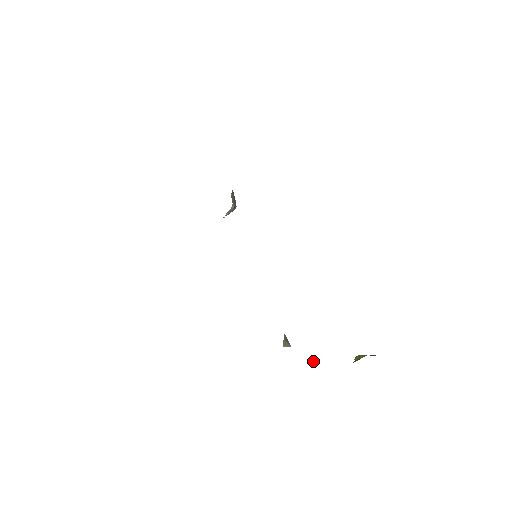
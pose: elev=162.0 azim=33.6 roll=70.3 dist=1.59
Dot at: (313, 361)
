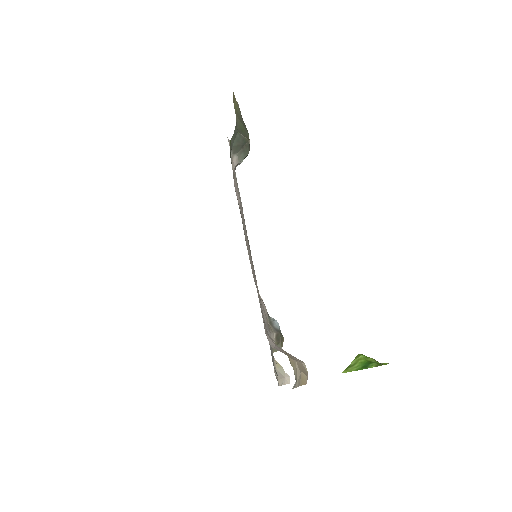
Dot at: (289, 382)
